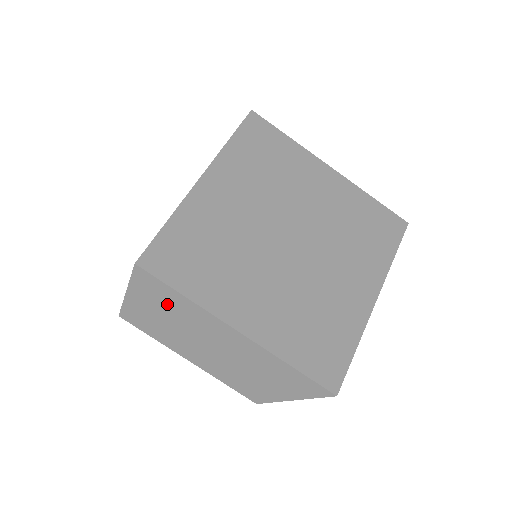
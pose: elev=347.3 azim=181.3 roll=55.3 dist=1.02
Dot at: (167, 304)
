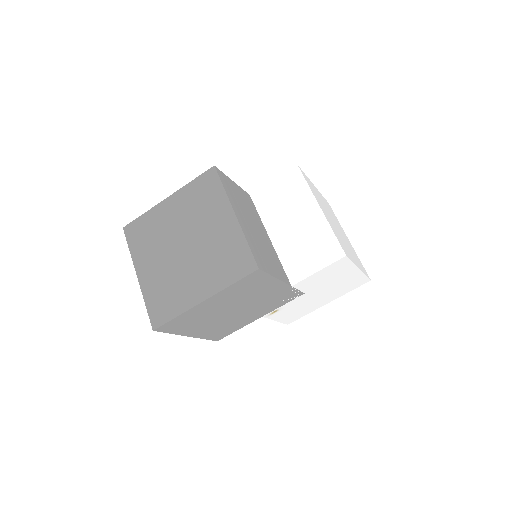
Dot at: occluded
